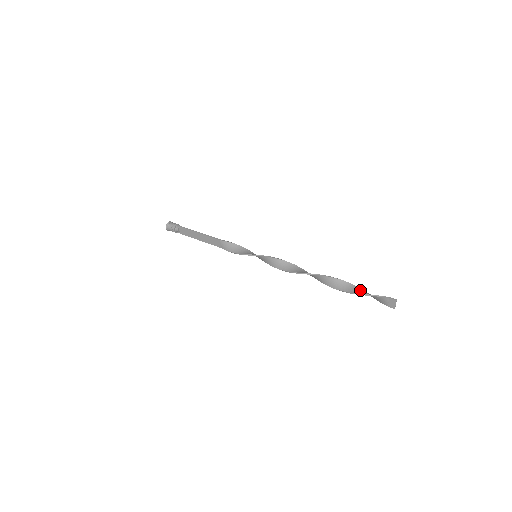
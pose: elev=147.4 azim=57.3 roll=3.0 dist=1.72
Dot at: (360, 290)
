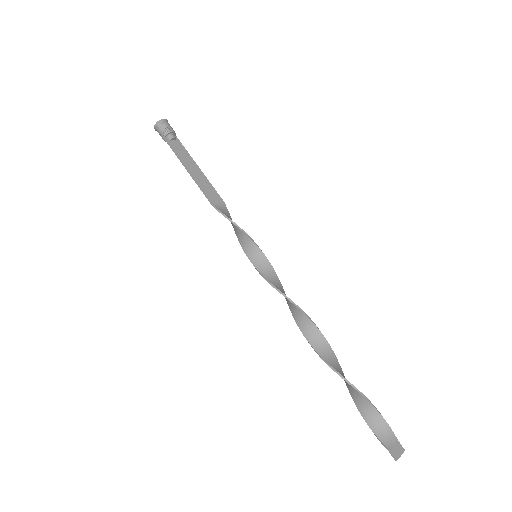
Dot at: (365, 404)
